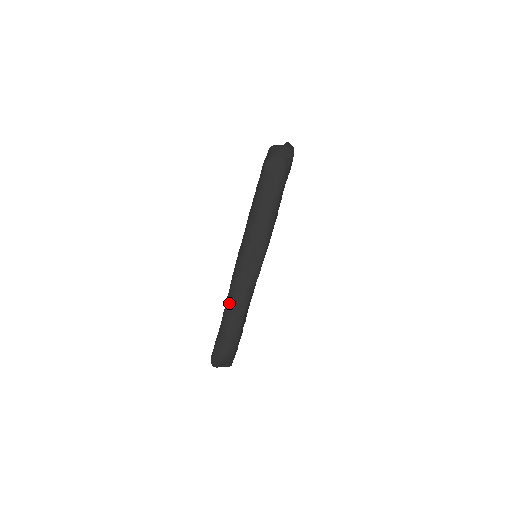
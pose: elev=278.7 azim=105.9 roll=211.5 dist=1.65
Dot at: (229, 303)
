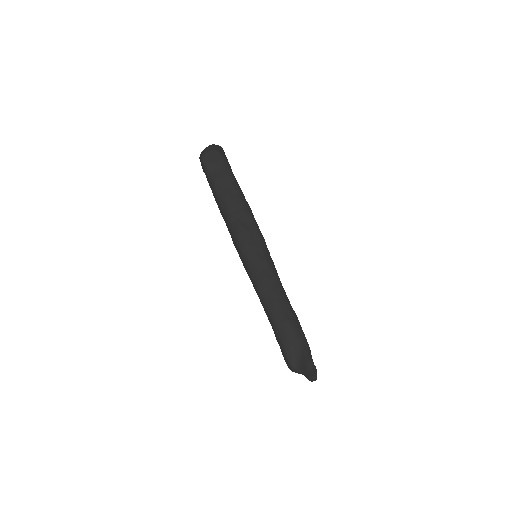
Dot at: (260, 288)
